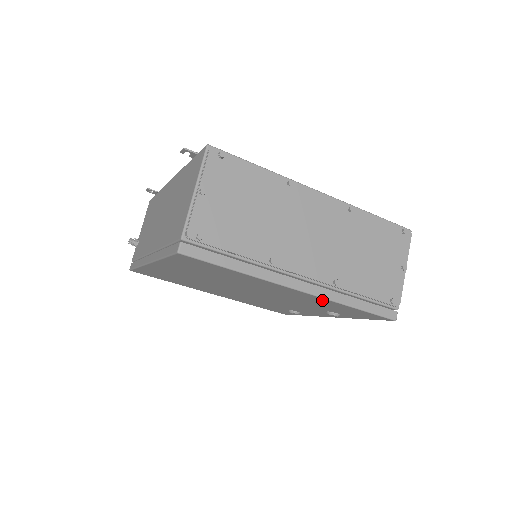
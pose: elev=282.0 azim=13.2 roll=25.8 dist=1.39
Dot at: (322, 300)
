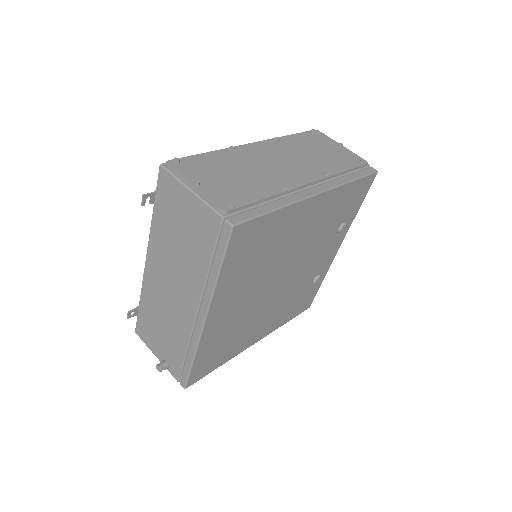
Dot at: (334, 196)
